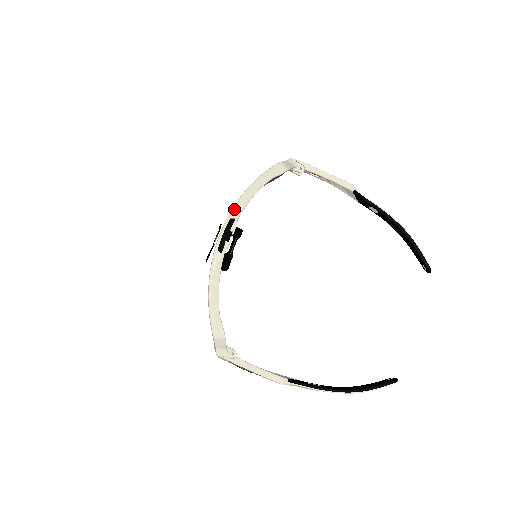
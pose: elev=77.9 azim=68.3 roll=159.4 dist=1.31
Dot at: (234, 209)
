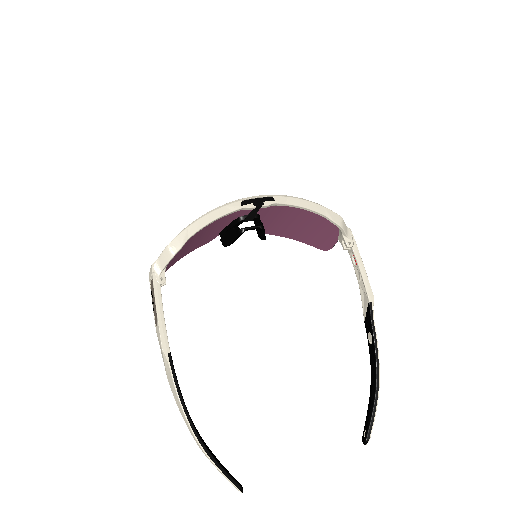
Dot at: (282, 196)
